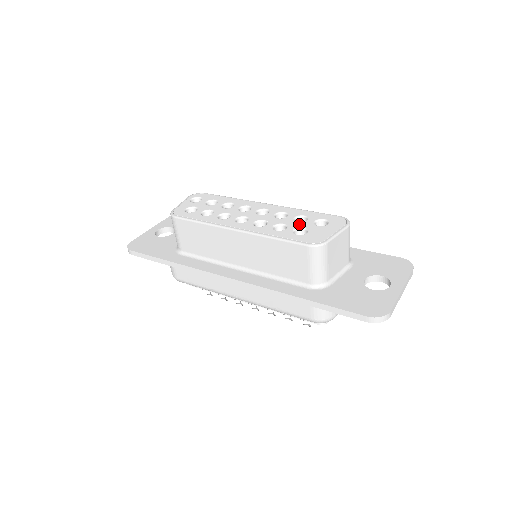
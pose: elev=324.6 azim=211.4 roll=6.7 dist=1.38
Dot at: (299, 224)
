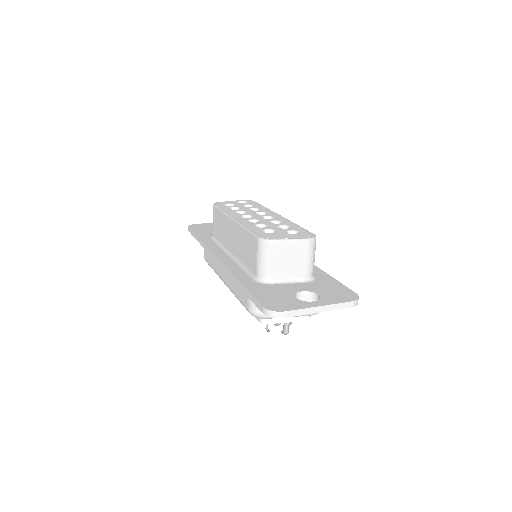
Dot at: (276, 228)
